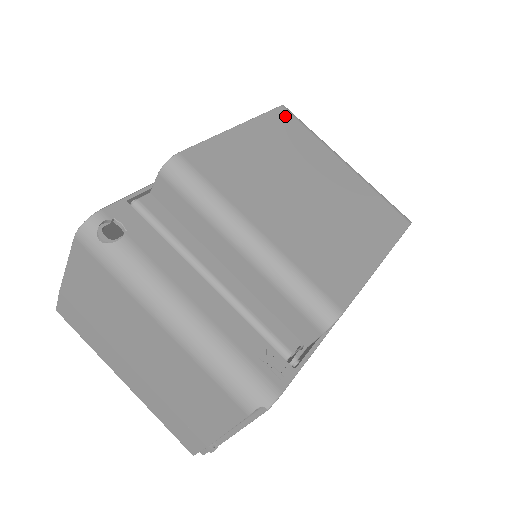
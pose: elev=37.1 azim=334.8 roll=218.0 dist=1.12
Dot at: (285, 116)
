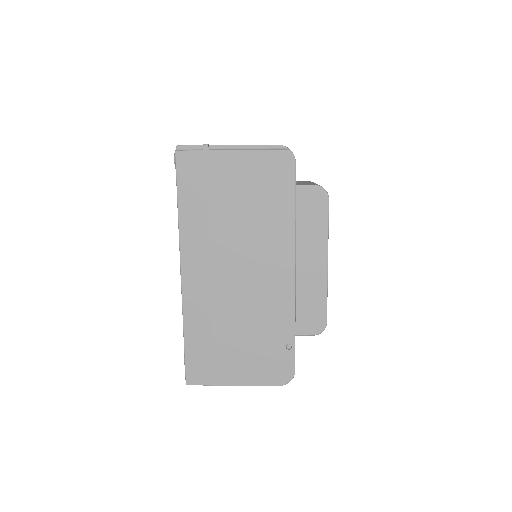
Dot at: occluded
